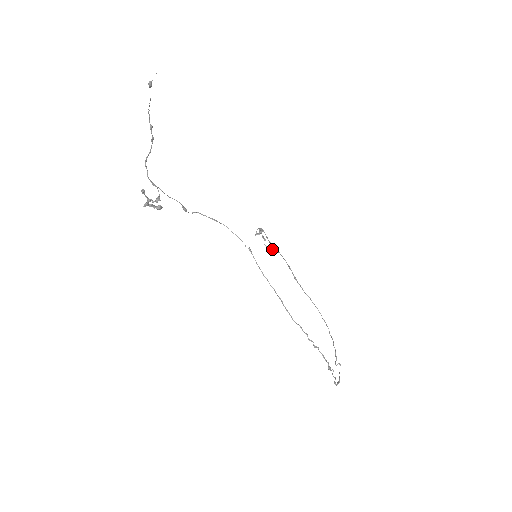
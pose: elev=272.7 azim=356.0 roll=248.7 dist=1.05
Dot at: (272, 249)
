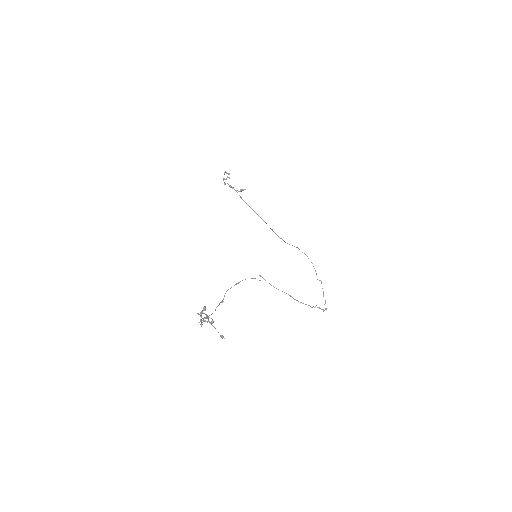
Dot at: (242, 190)
